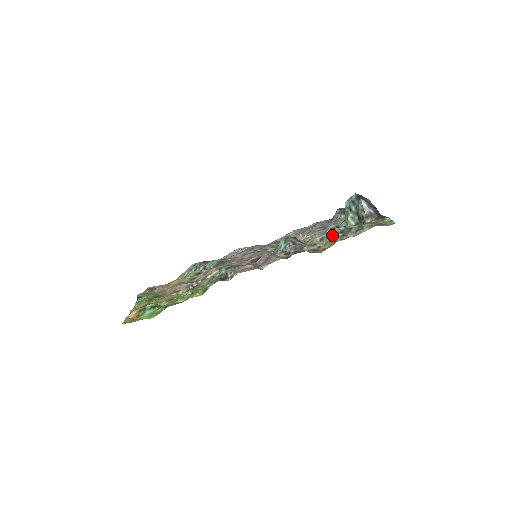
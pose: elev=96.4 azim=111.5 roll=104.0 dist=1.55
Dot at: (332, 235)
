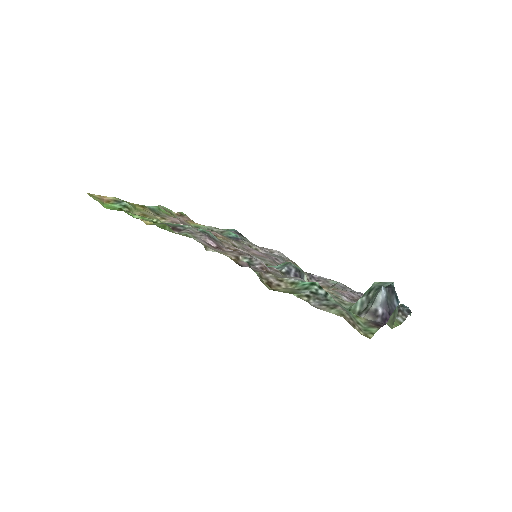
Dot at: (304, 287)
